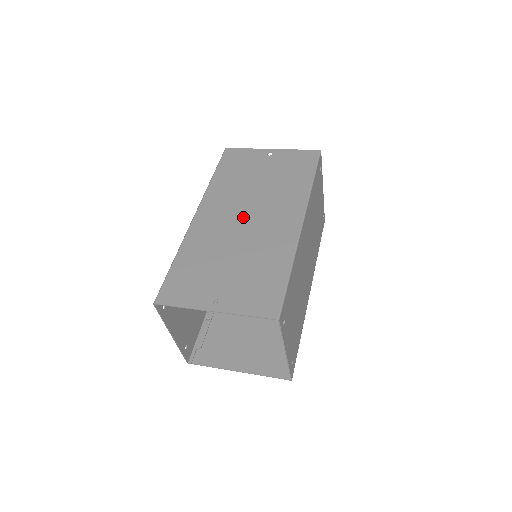
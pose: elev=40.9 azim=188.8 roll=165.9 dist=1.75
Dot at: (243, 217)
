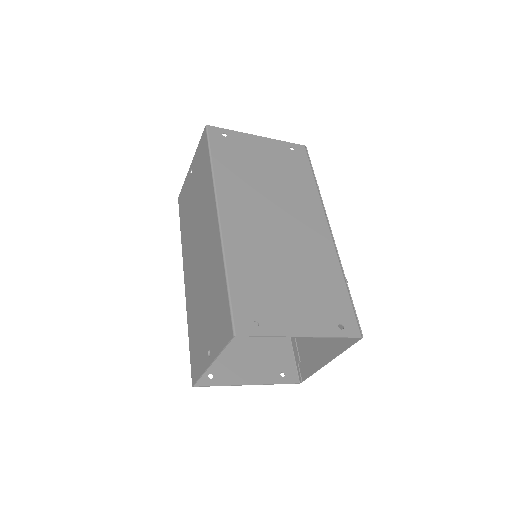
Dot at: (197, 253)
